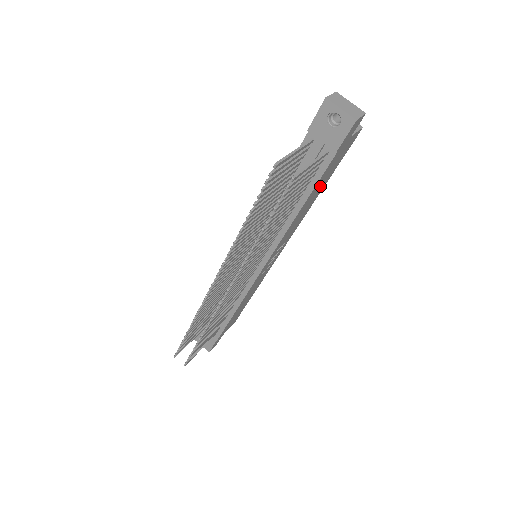
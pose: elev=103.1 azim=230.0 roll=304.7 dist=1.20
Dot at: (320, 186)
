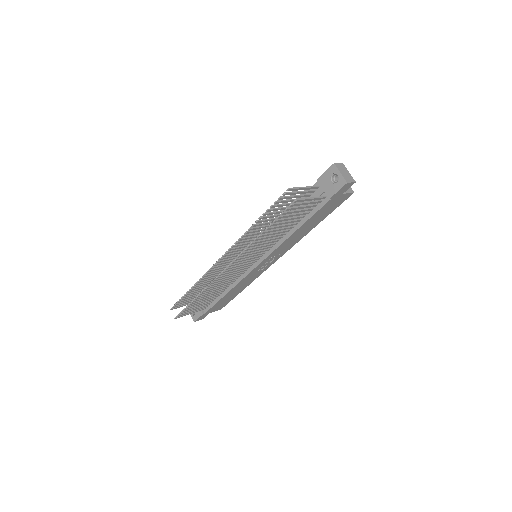
Dot at: (315, 221)
